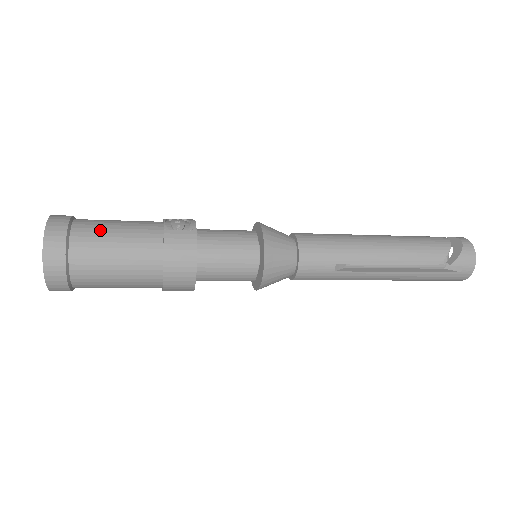
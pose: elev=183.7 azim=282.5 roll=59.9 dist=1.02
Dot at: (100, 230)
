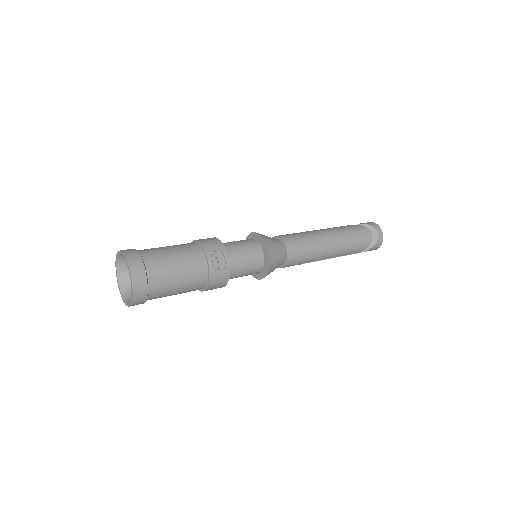
Dot at: (168, 278)
